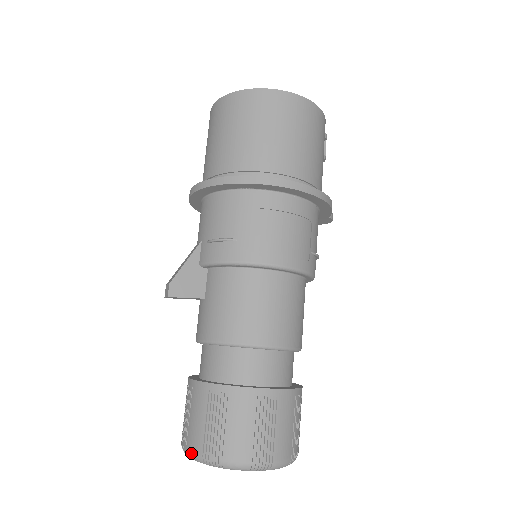
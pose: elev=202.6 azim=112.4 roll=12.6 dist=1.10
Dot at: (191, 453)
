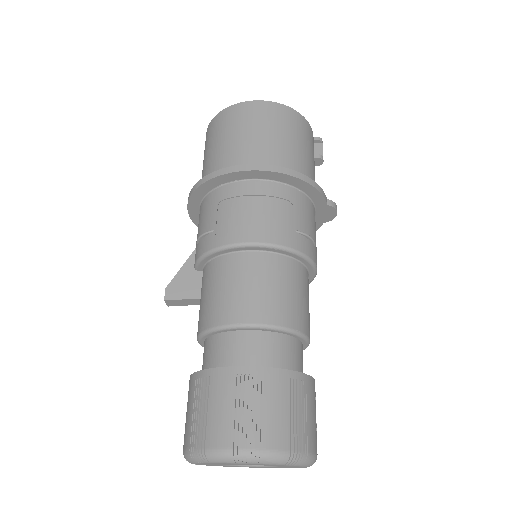
Dot at: (184, 452)
